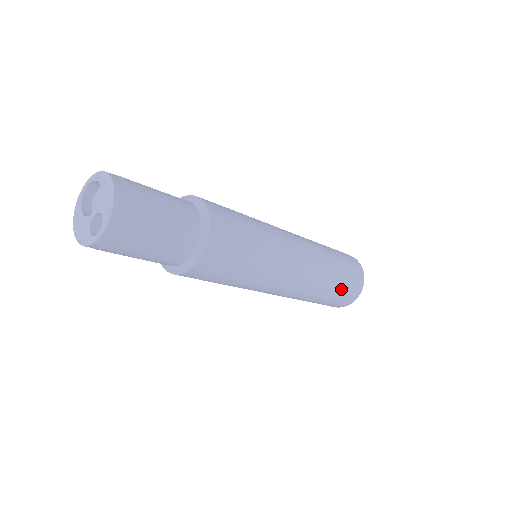
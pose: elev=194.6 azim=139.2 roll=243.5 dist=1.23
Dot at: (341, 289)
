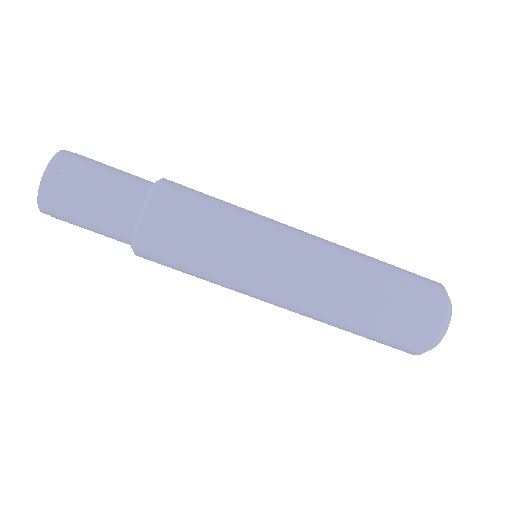
Dot at: (398, 270)
